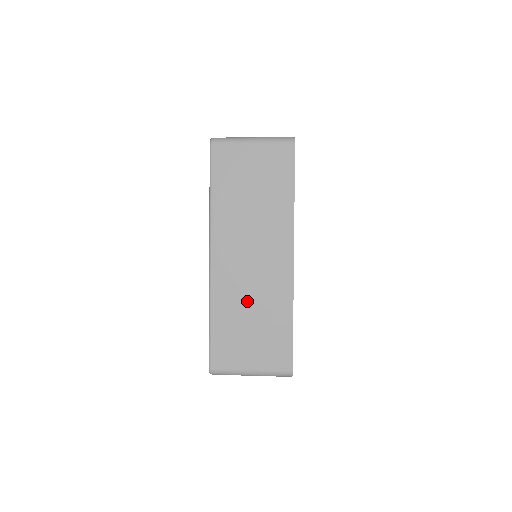
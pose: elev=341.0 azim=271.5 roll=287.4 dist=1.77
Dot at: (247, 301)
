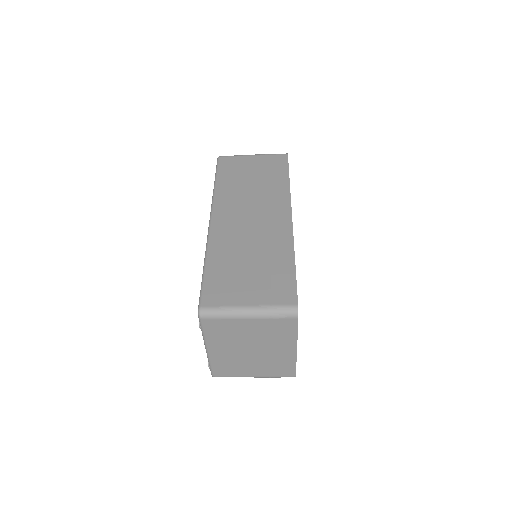
Dot at: (245, 248)
